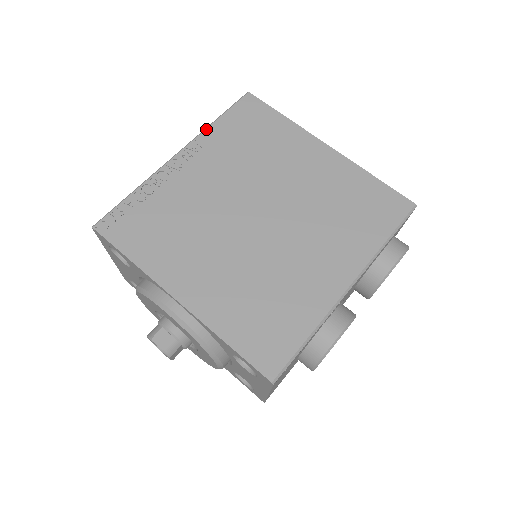
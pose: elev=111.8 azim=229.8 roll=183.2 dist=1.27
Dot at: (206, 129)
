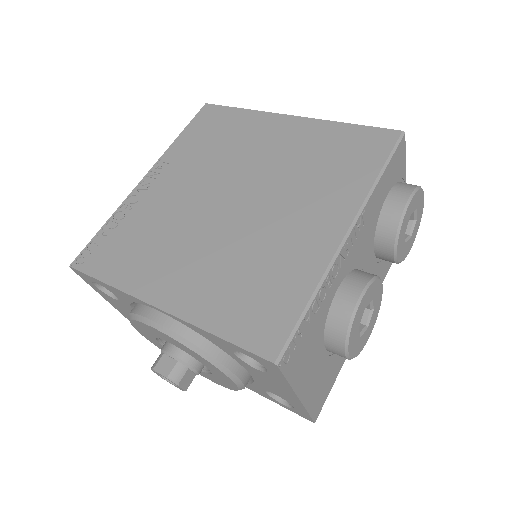
Dot at: (169, 147)
